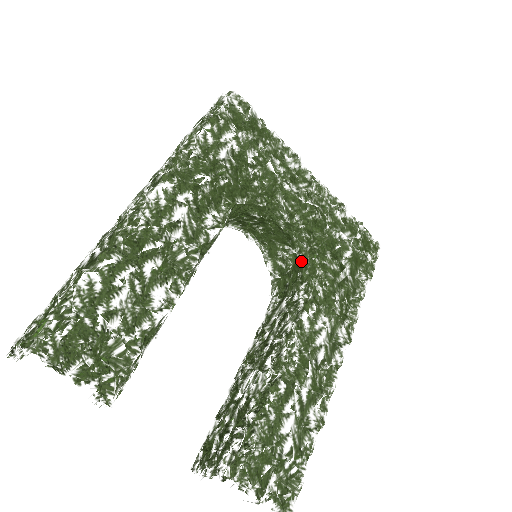
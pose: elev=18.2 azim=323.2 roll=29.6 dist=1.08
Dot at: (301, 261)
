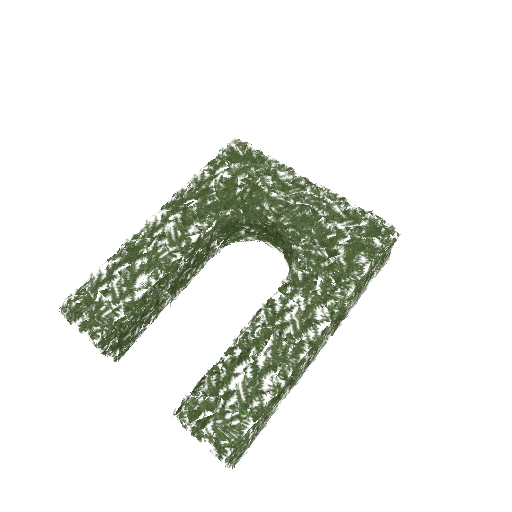
Dot at: (290, 253)
